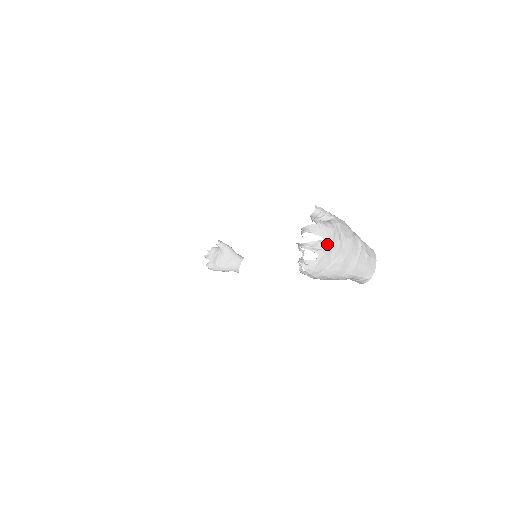
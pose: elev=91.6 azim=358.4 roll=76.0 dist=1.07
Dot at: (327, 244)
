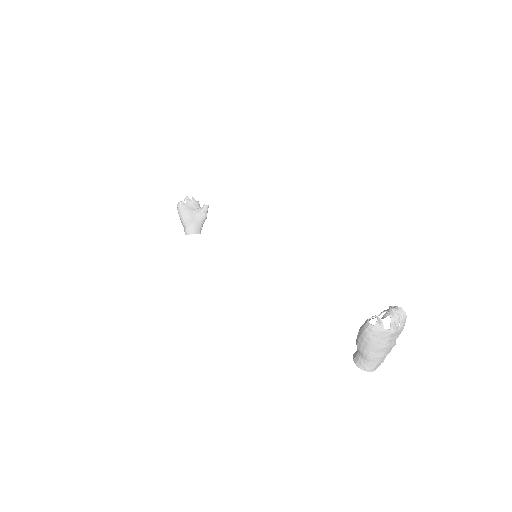
Dot at: (398, 331)
